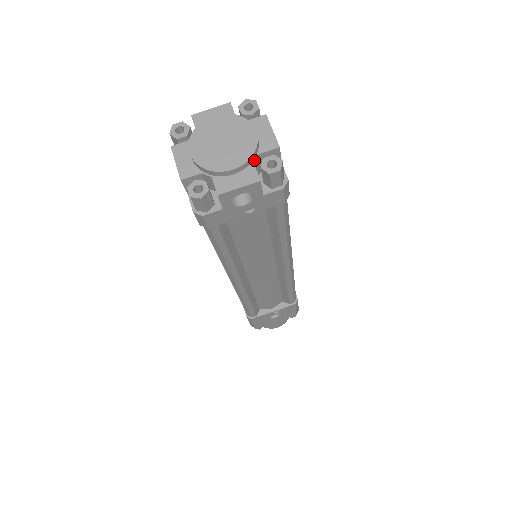
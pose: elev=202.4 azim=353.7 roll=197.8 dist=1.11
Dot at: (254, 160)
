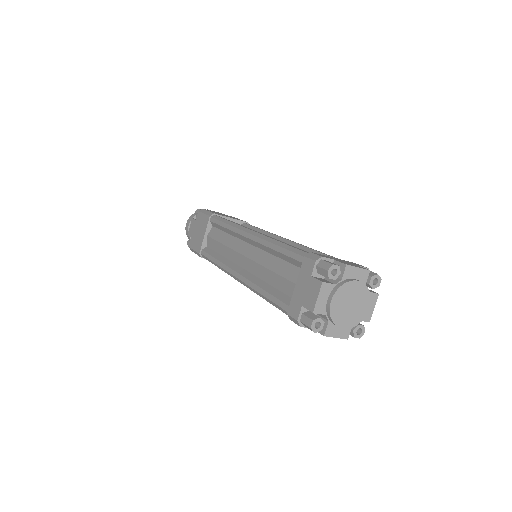
Dot at: (354, 323)
